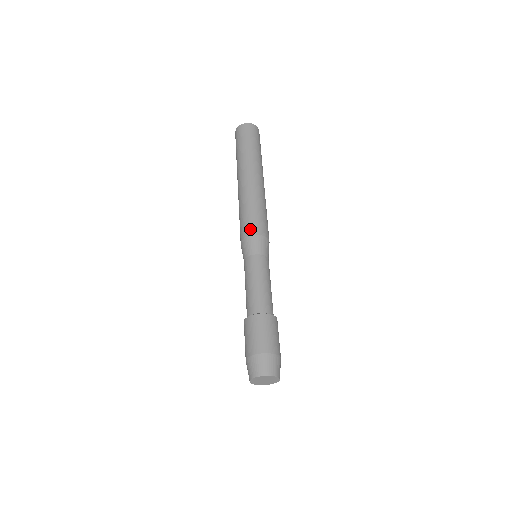
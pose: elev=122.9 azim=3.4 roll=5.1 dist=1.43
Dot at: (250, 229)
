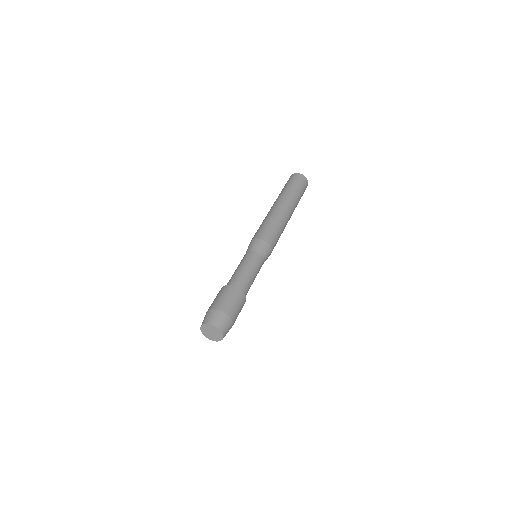
Dot at: (253, 237)
